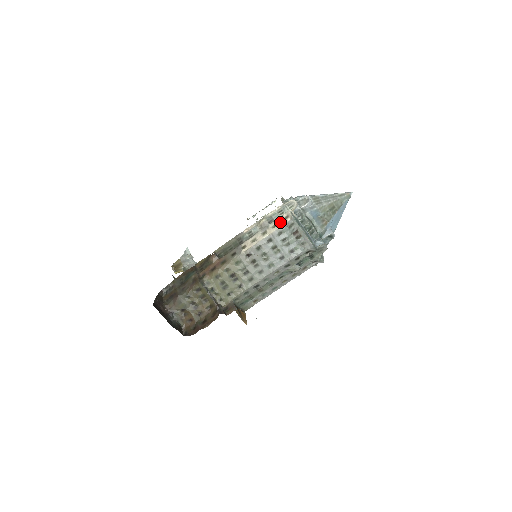
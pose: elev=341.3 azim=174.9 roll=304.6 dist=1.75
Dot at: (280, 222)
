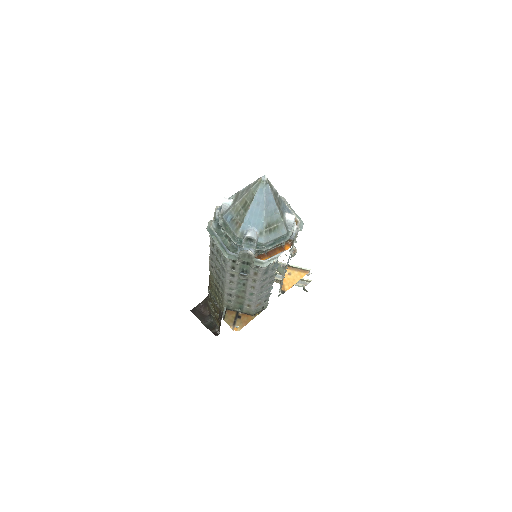
Dot at: occluded
